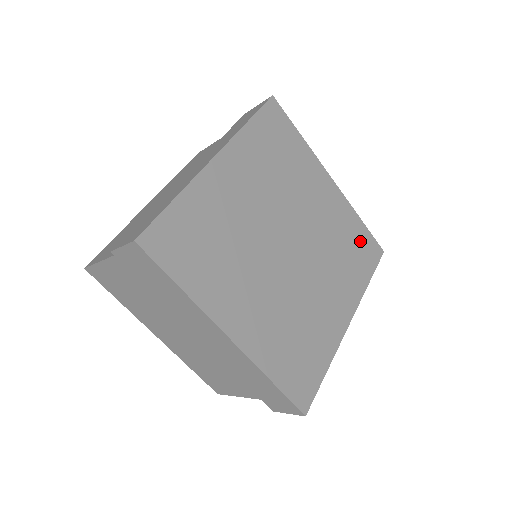
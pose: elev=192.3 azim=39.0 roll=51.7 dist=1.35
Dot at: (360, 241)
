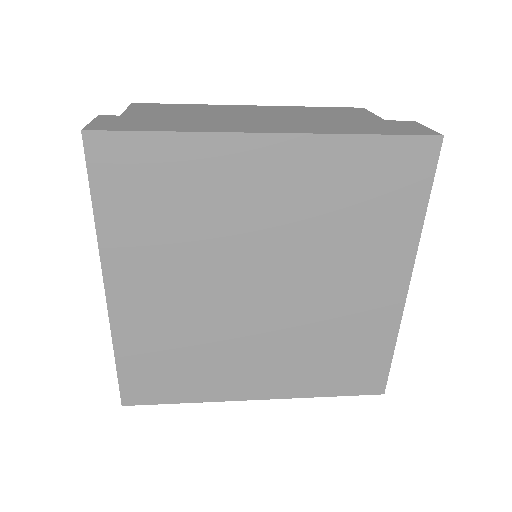
Dot at: (379, 170)
